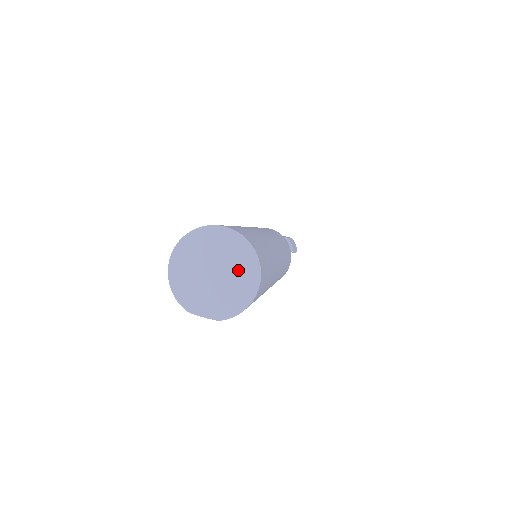
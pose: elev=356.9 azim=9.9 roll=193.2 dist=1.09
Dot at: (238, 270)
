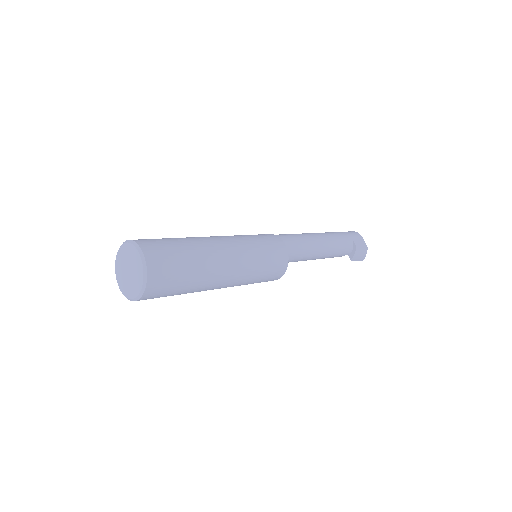
Dot at: (136, 283)
